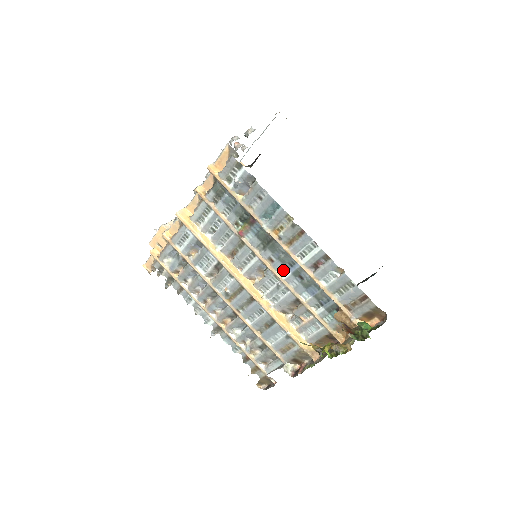
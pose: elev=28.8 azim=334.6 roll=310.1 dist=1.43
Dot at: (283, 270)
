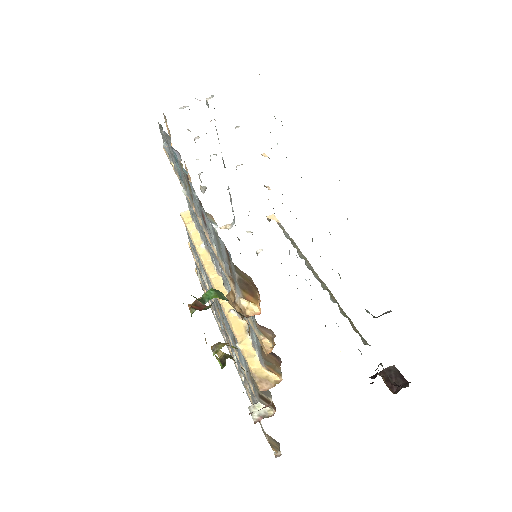
Dot at: occluded
